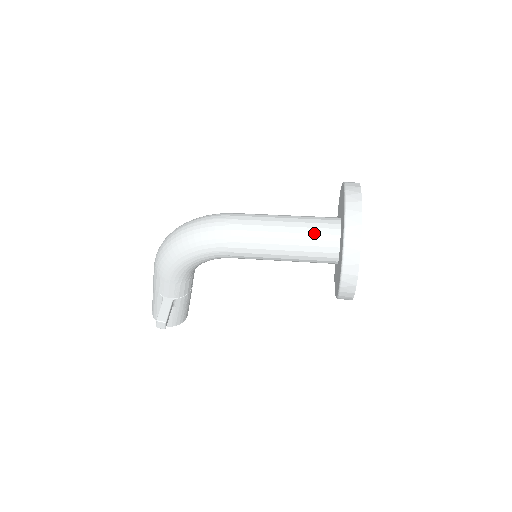
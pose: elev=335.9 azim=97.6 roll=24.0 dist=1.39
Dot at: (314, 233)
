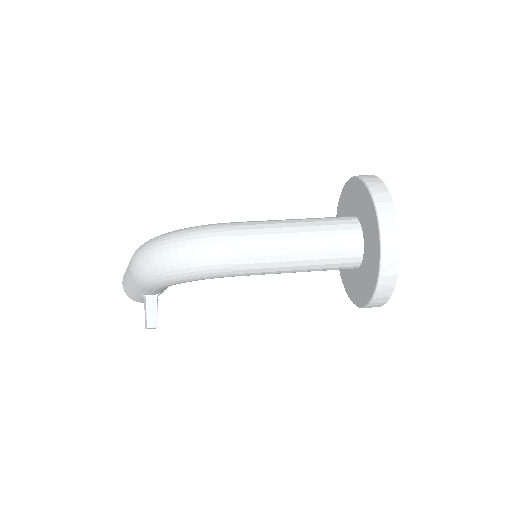
Dot at: (335, 251)
